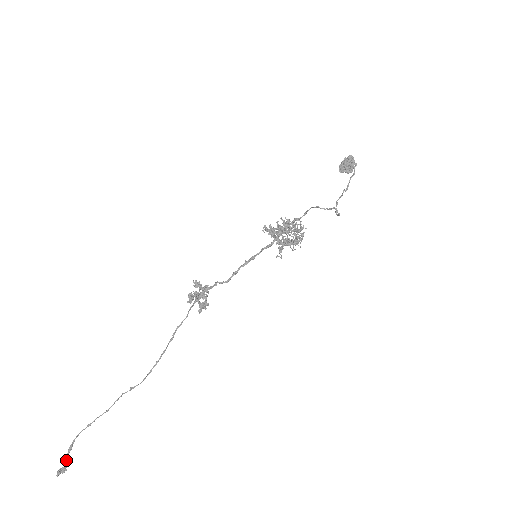
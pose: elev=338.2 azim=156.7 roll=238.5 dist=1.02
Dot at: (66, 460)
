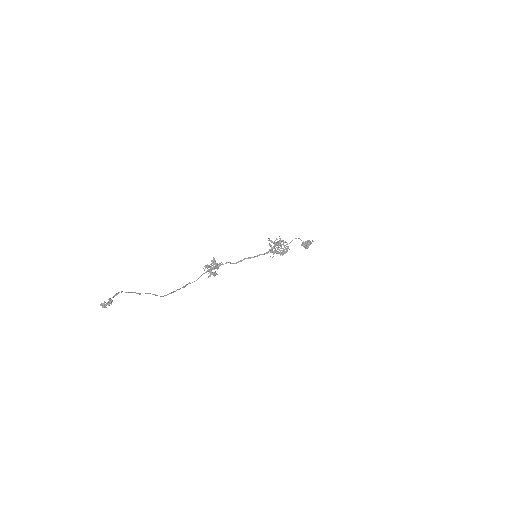
Dot at: (110, 300)
